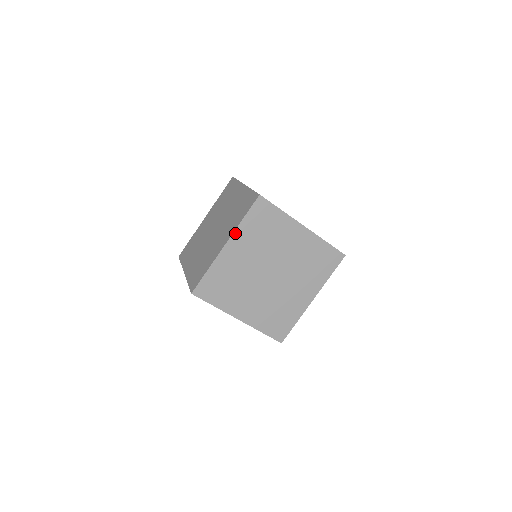
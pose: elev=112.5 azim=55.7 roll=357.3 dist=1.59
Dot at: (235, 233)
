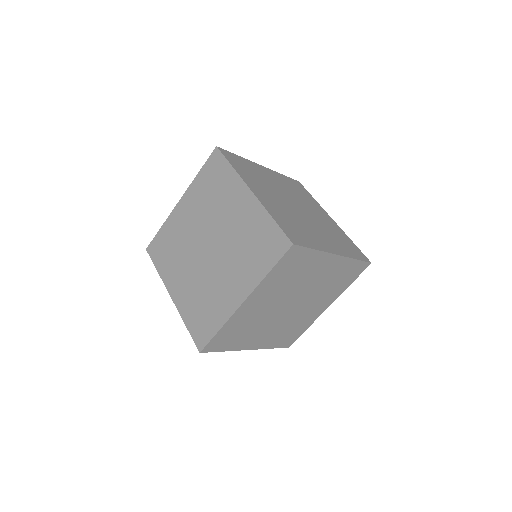
Dot at: (273, 171)
